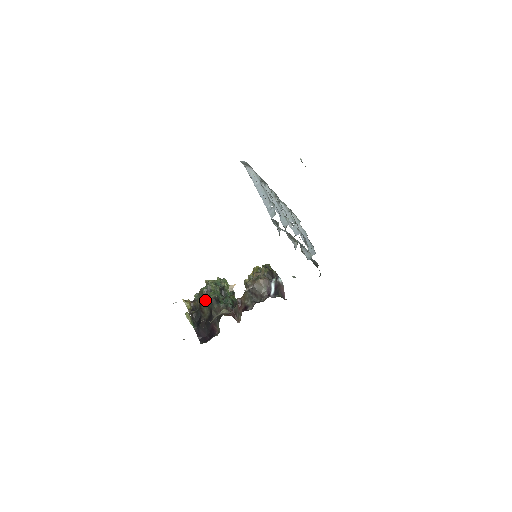
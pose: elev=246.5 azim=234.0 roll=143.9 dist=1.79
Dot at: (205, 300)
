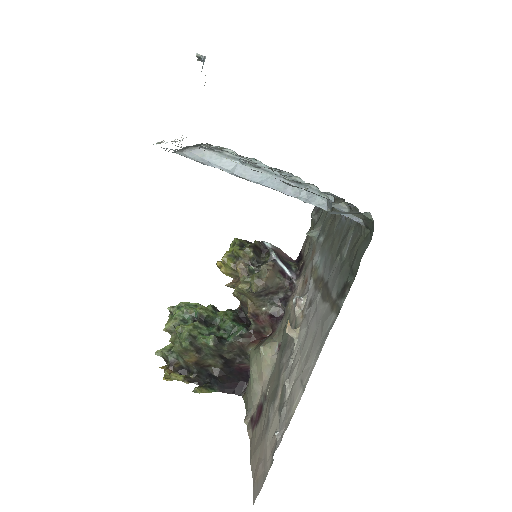
Dot at: (199, 353)
